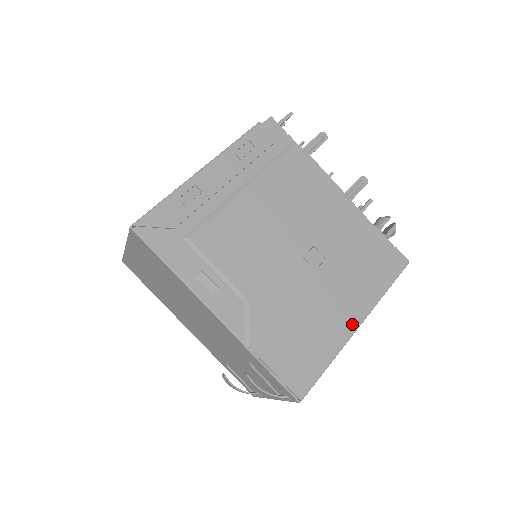
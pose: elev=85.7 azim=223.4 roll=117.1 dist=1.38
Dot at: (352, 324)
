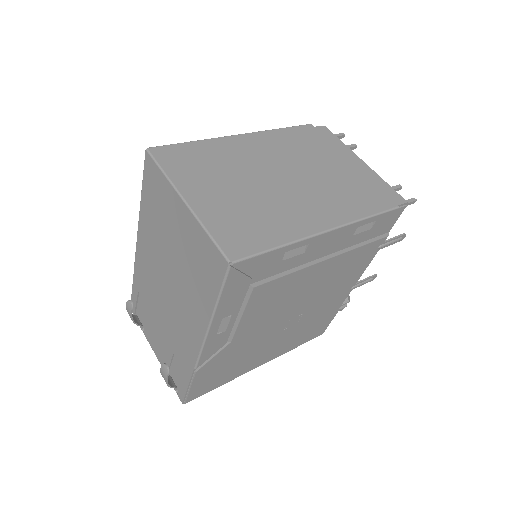
Dot at: (259, 364)
